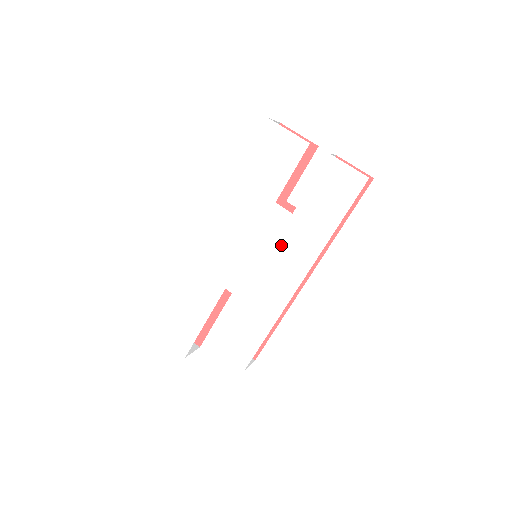
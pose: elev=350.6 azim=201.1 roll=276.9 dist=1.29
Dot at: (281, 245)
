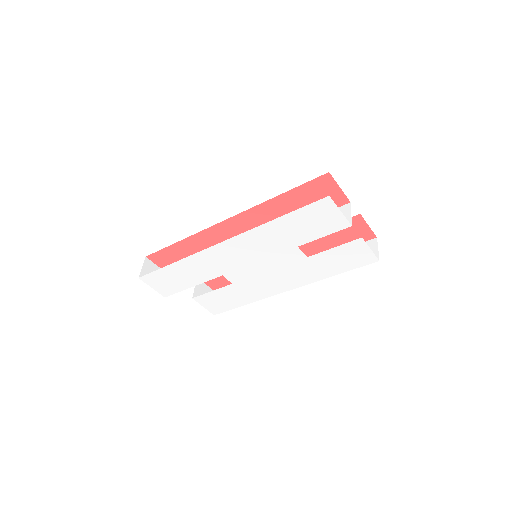
Dot at: (286, 269)
